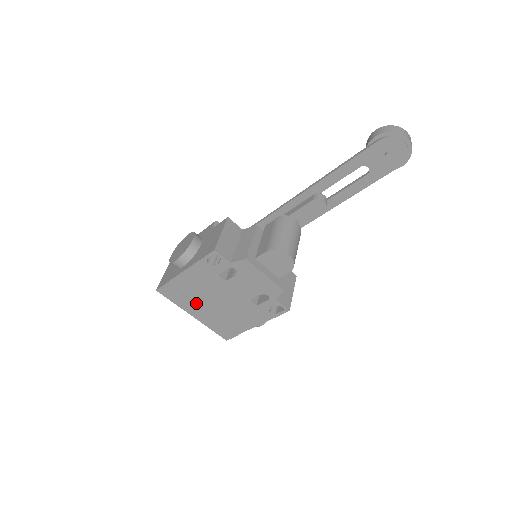
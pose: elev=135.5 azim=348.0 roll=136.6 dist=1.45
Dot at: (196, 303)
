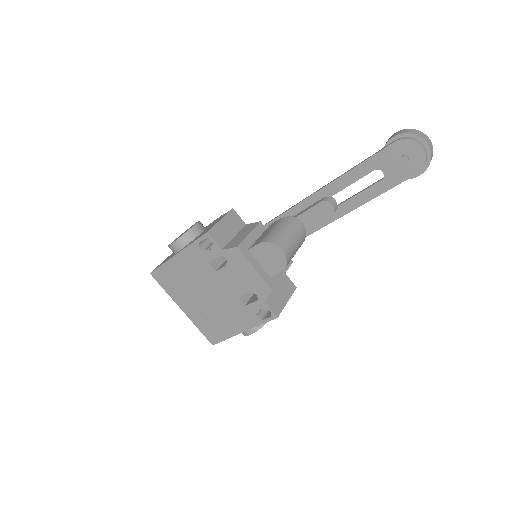
Dot at: (186, 294)
